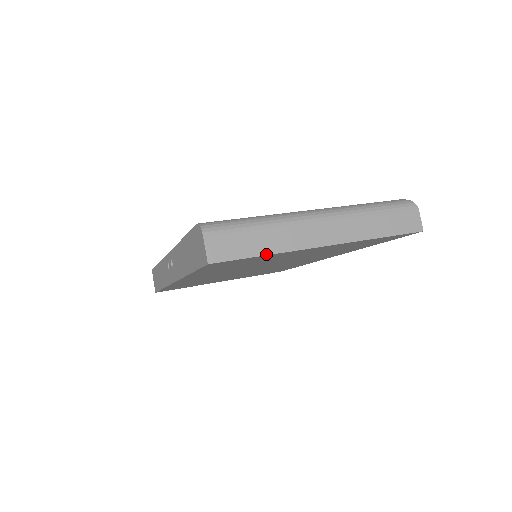
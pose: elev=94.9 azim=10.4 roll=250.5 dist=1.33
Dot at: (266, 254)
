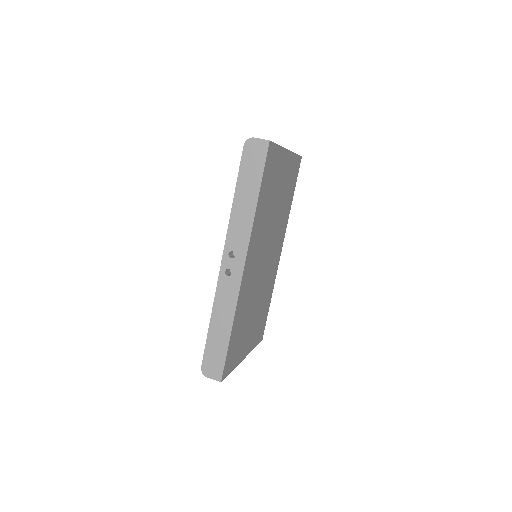
Dot at: (278, 145)
